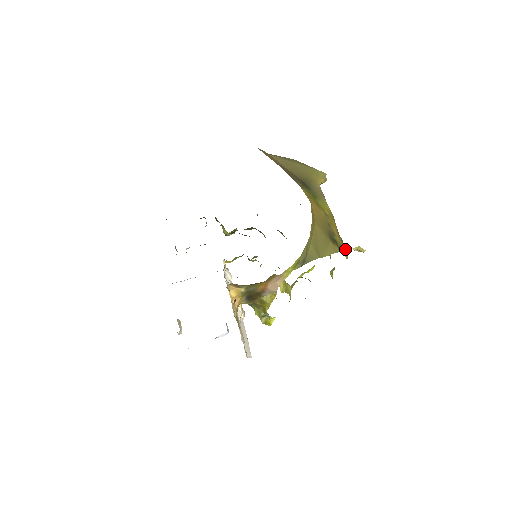
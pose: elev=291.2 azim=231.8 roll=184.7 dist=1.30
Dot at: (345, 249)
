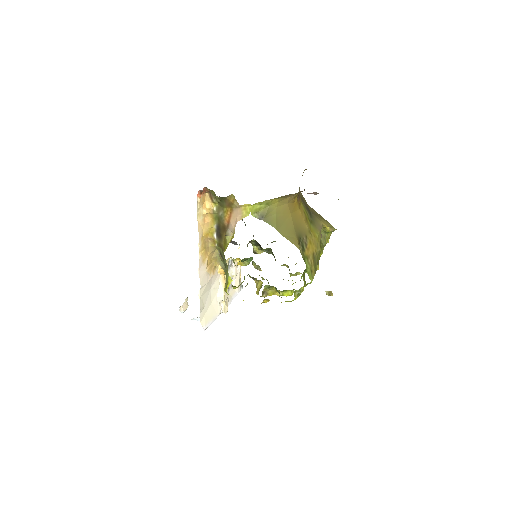
Dot at: (314, 275)
